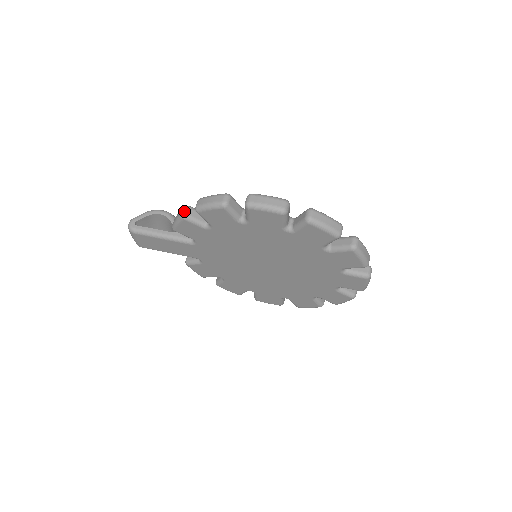
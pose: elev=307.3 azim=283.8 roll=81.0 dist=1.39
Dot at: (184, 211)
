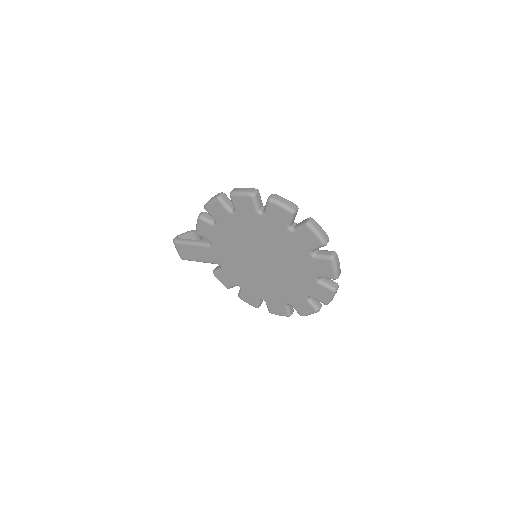
Dot at: (200, 214)
